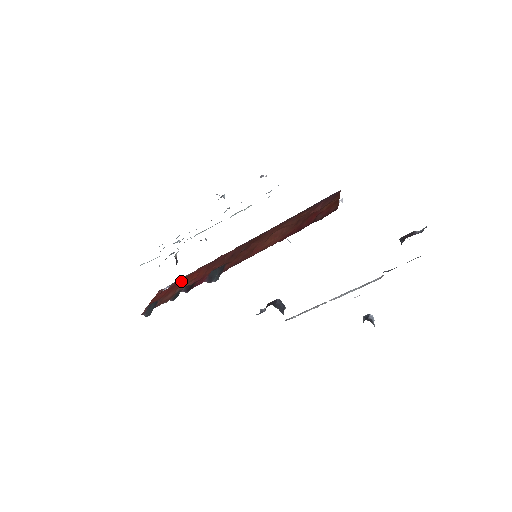
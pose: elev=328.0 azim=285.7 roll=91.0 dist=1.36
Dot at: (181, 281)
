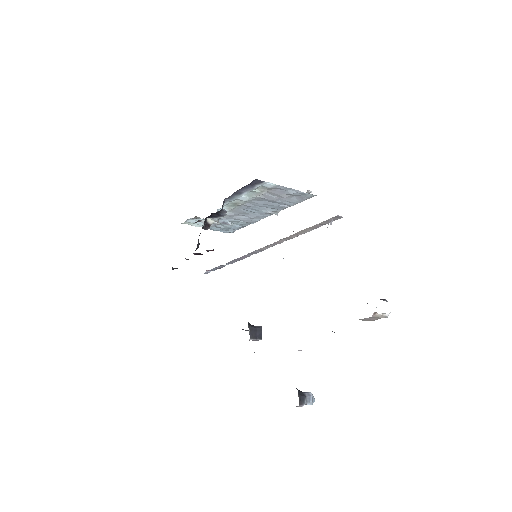
Dot at: occluded
